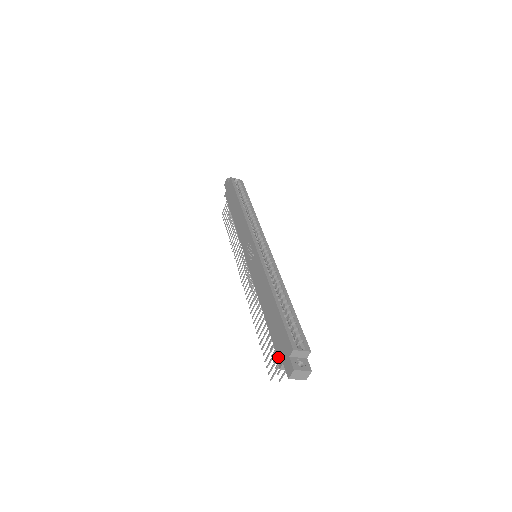
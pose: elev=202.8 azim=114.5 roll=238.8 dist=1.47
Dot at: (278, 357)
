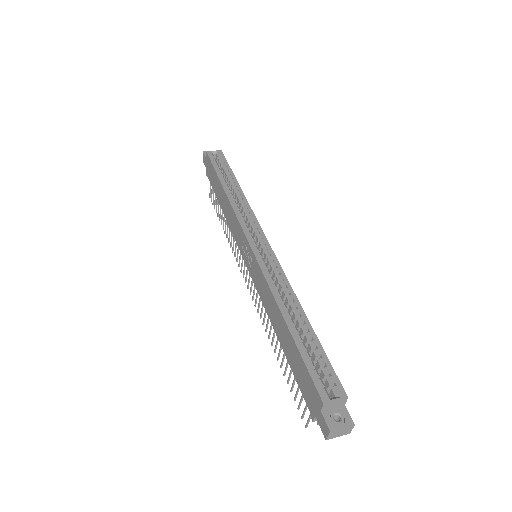
Dot at: (307, 405)
